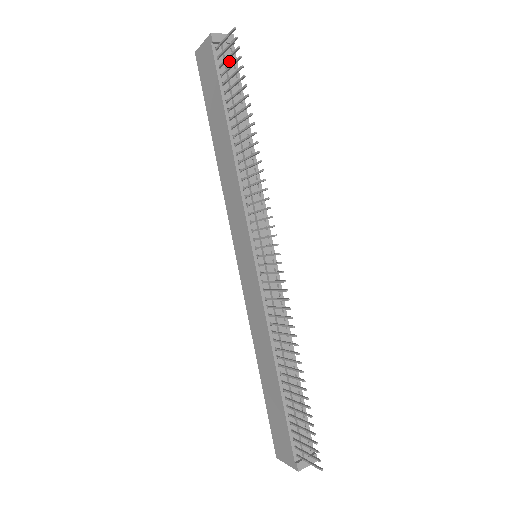
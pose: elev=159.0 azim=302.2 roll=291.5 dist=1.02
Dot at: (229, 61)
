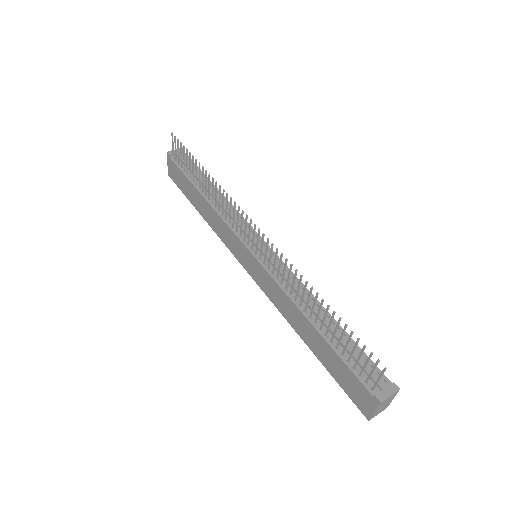
Dot at: occluded
